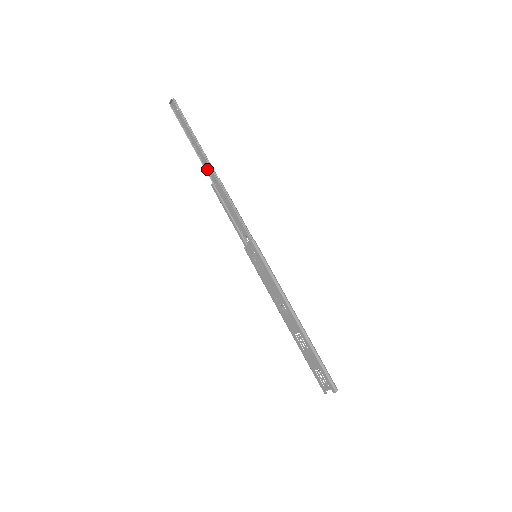
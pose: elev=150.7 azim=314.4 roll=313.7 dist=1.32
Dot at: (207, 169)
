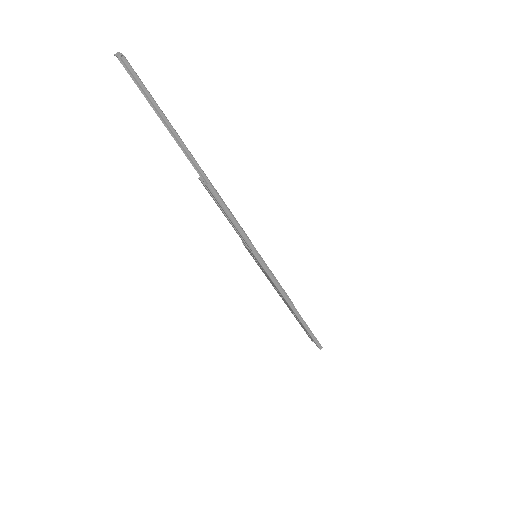
Dot at: occluded
